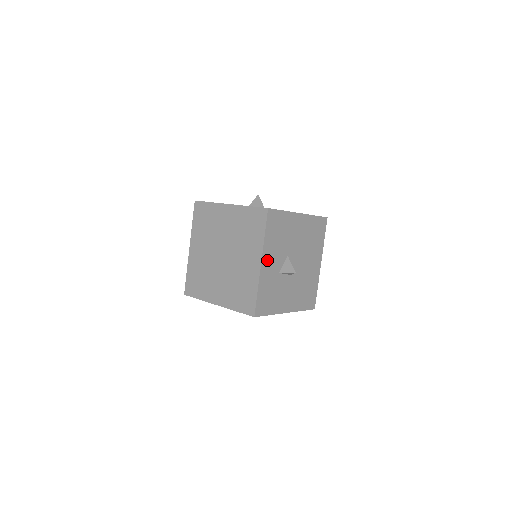
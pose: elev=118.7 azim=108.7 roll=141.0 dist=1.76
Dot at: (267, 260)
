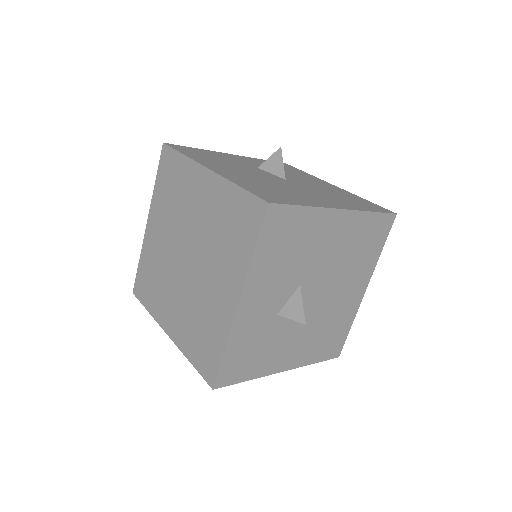
Dot at: (253, 297)
